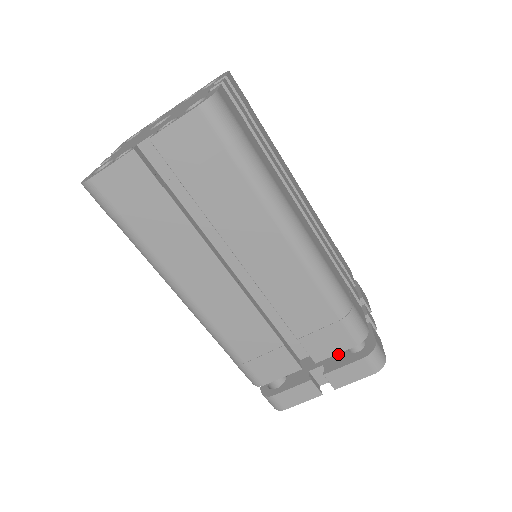
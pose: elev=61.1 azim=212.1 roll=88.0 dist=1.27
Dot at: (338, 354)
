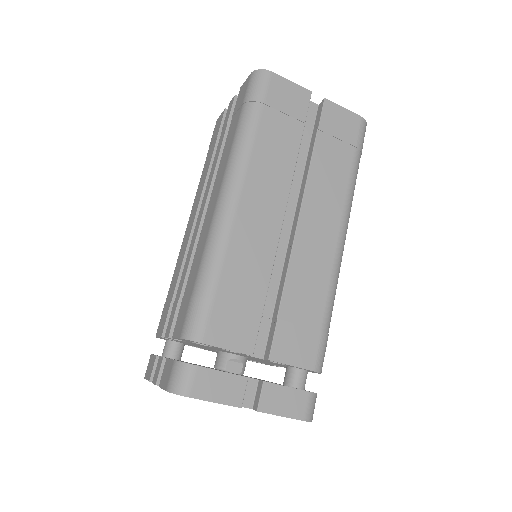
Dot at: occluded
